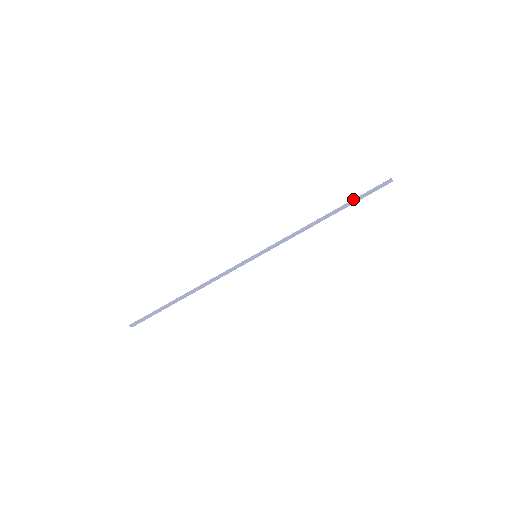
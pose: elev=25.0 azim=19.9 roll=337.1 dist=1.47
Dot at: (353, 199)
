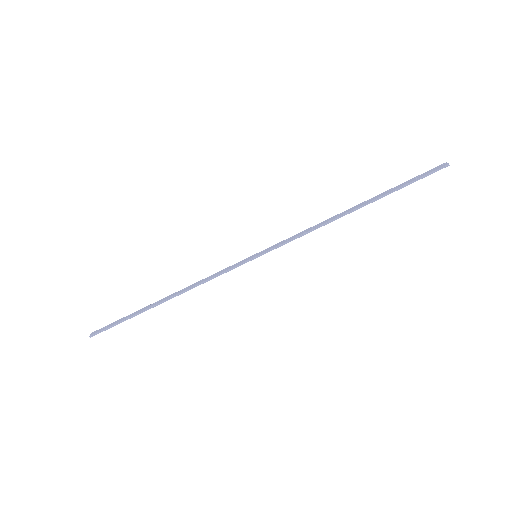
Dot at: (393, 190)
